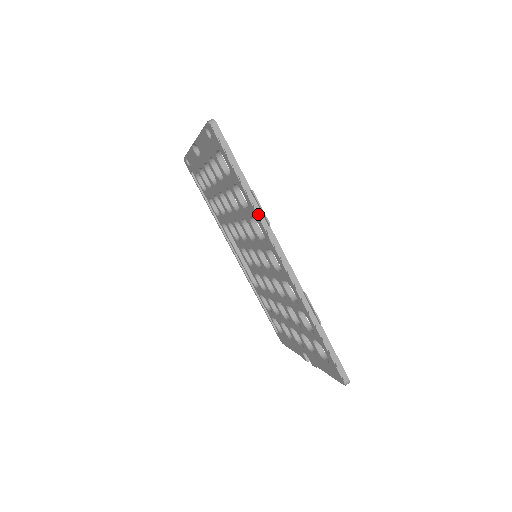
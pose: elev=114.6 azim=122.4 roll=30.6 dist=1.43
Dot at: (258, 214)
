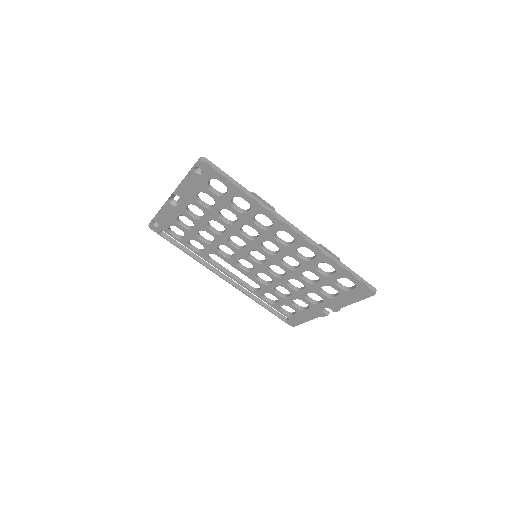
Dot at: (264, 206)
